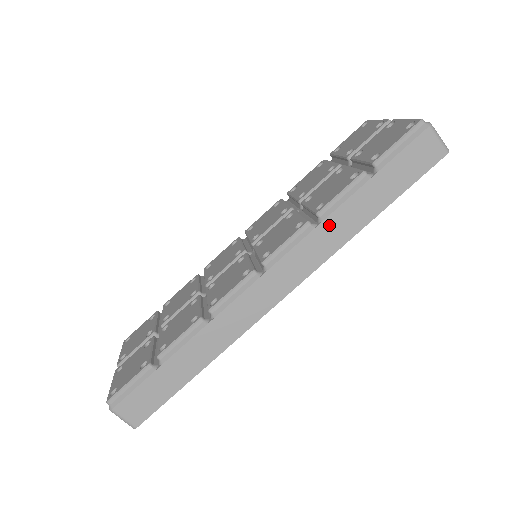
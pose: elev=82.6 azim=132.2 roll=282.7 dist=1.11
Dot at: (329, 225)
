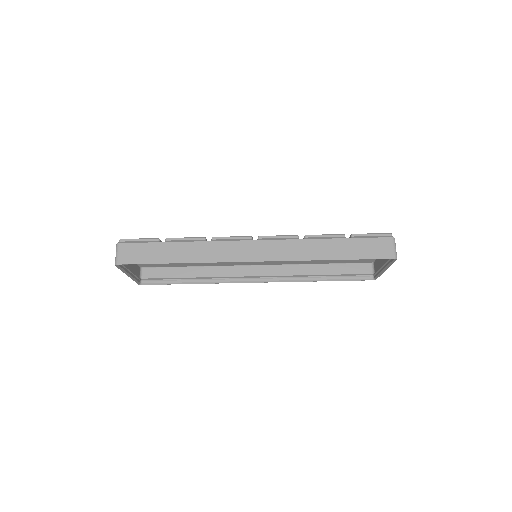
Dot at: (307, 244)
